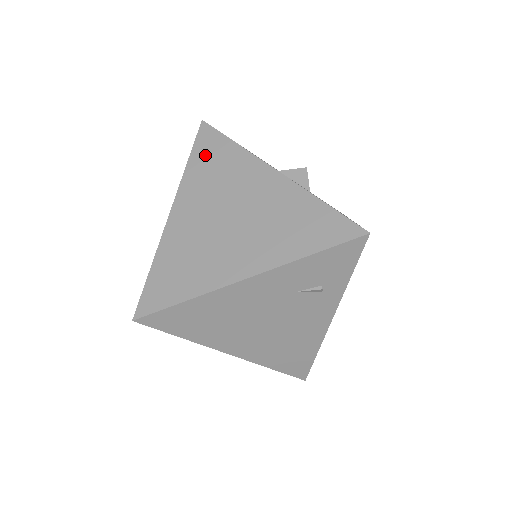
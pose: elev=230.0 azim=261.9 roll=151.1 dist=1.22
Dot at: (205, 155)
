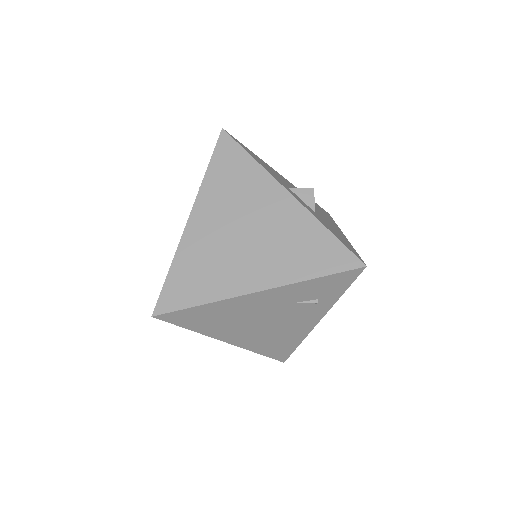
Dot at: (224, 166)
